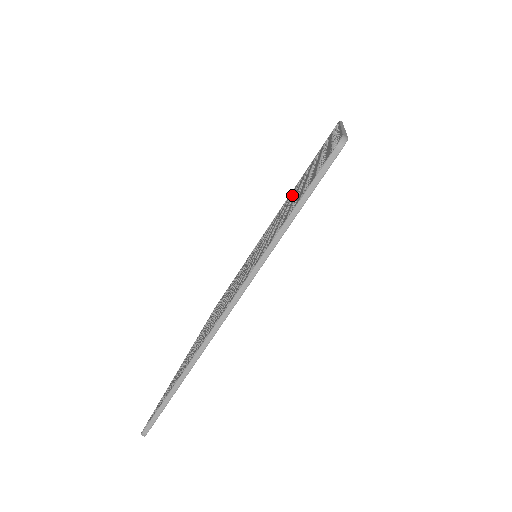
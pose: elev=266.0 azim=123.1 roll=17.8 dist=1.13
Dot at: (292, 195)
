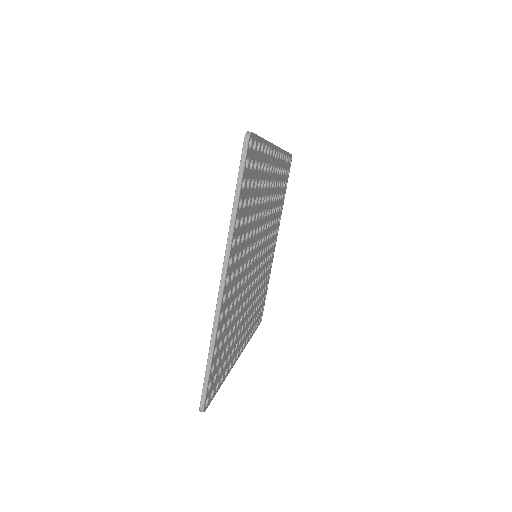
Dot at: occluded
